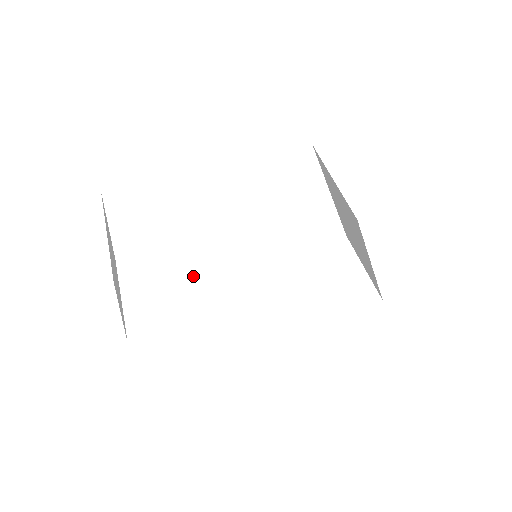
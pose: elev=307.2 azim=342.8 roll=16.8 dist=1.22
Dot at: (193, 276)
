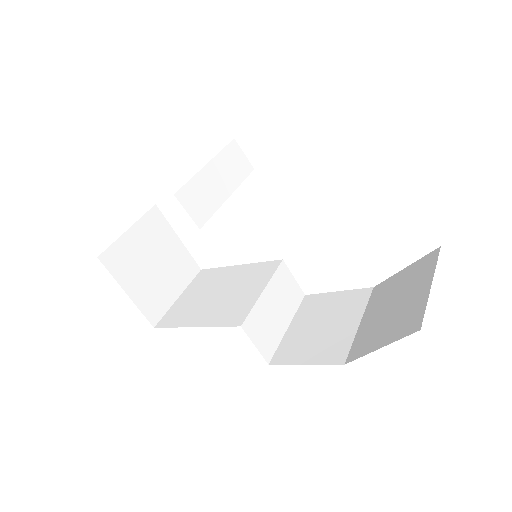
Dot at: (235, 283)
